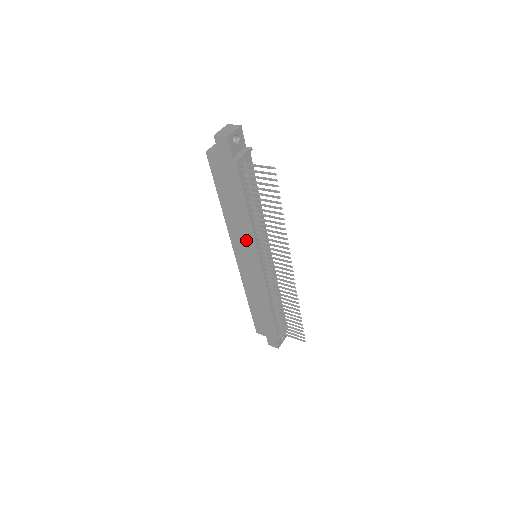
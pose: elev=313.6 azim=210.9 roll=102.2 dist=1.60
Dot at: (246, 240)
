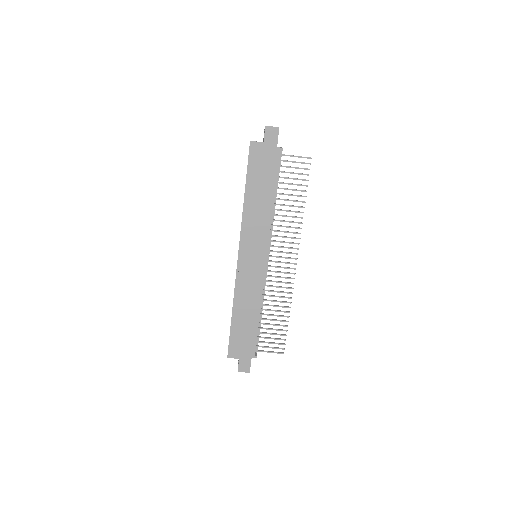
Dot at: (259, 233)
